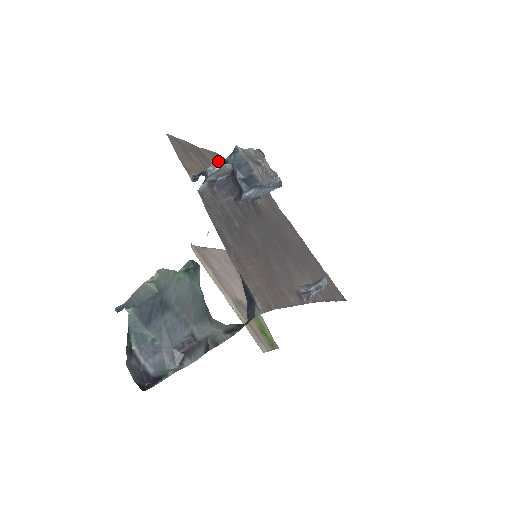
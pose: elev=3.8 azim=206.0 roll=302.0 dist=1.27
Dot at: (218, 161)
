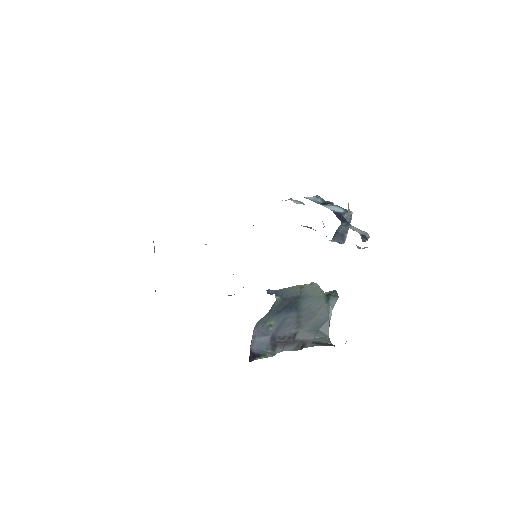
Dot at: occluded
